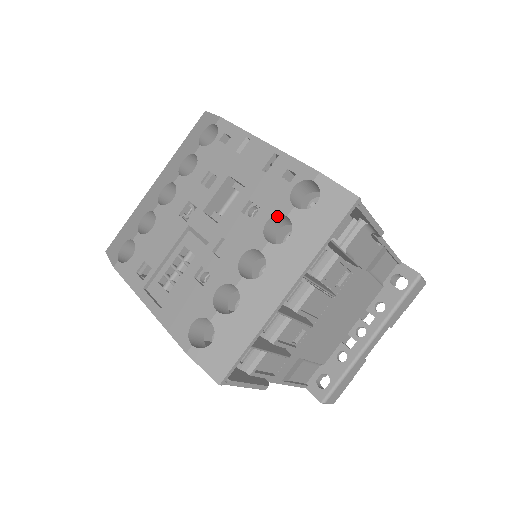
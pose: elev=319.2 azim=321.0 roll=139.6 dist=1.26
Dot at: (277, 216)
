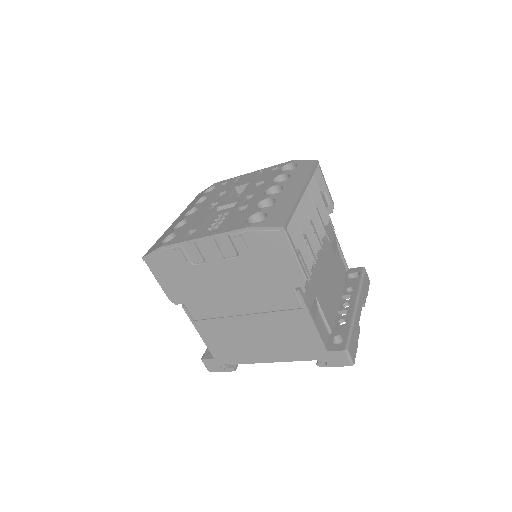
Dot at: (277, 178)
